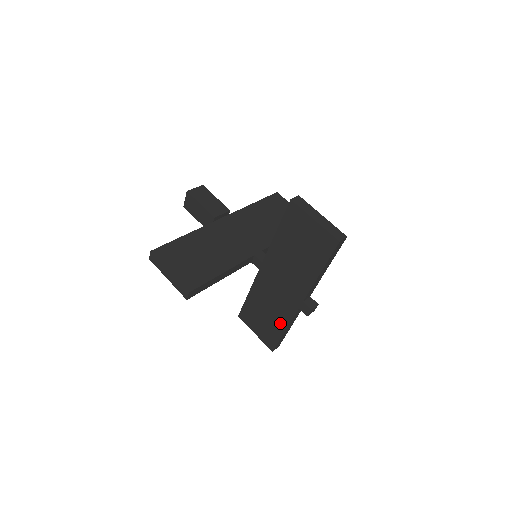
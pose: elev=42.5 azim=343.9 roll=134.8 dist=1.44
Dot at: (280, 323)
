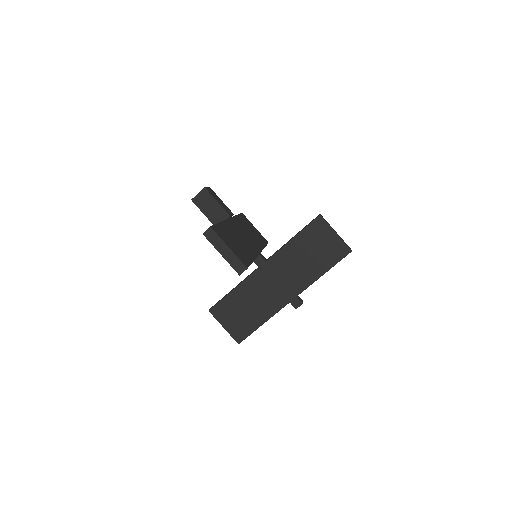
Dot at: (262, 316)
